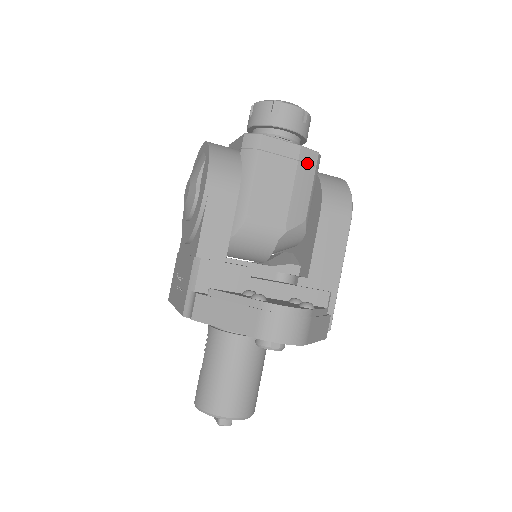
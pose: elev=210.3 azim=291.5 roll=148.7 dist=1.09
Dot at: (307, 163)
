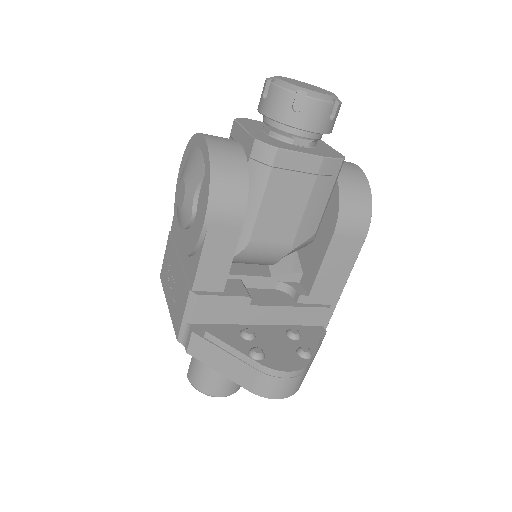
Dot at: (327, 175)
